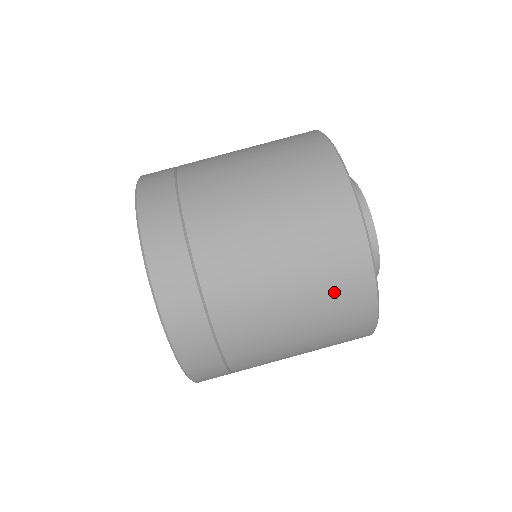
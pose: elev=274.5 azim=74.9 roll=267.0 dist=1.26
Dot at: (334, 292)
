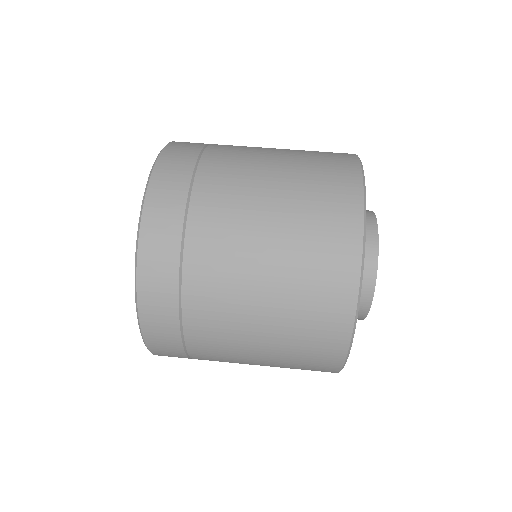
Dot at: (303, 360)
